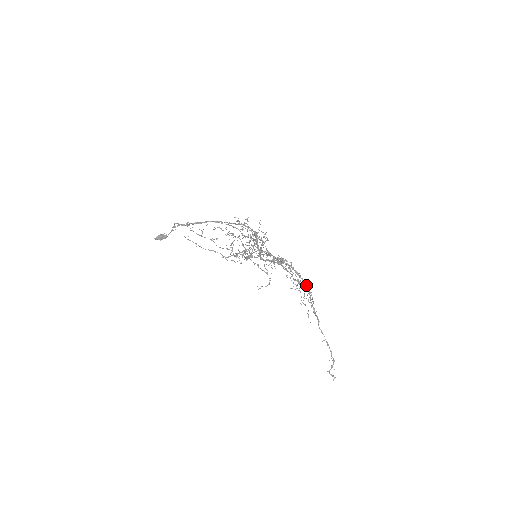
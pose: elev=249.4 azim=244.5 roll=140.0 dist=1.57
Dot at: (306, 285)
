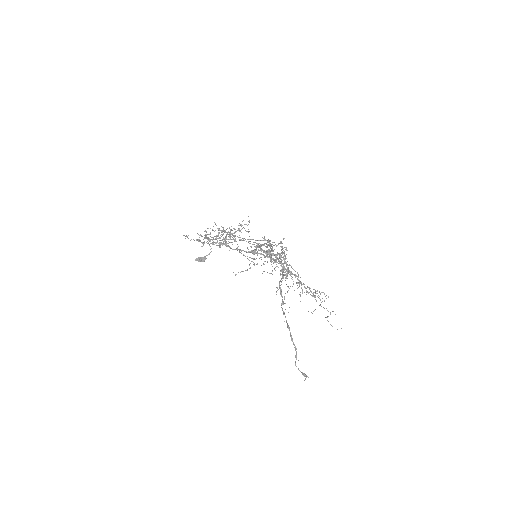
Dot at: (283, 270)
